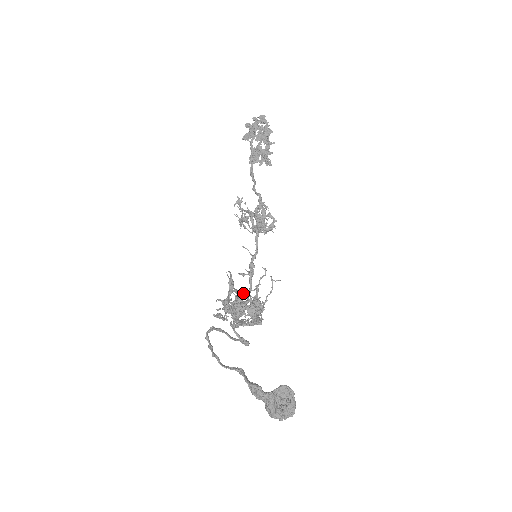
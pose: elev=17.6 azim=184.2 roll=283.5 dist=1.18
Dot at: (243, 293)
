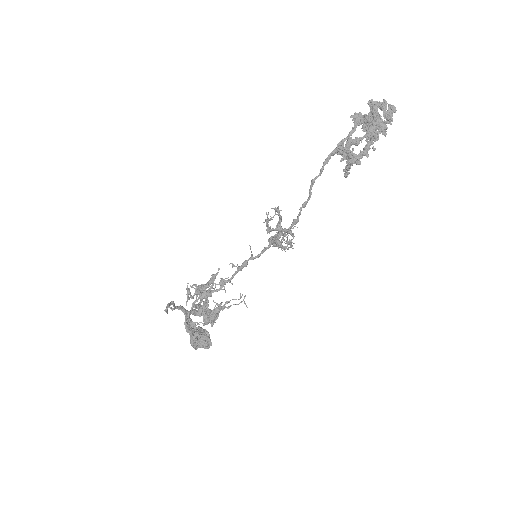
Dot at: occluded
